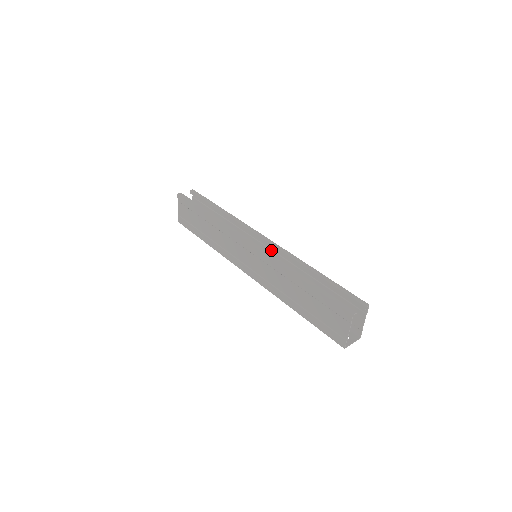
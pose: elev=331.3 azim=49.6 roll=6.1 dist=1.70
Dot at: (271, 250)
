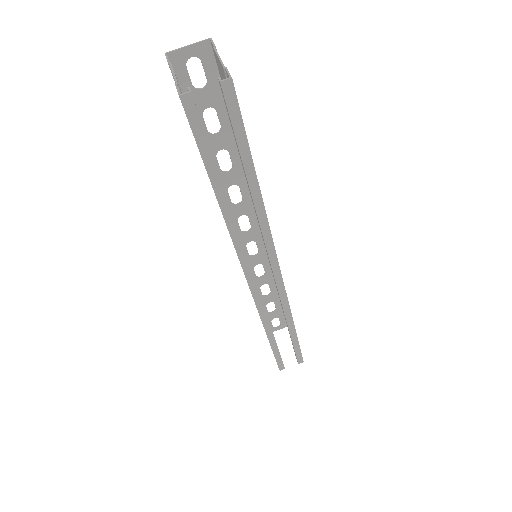
Dot at: occluded
